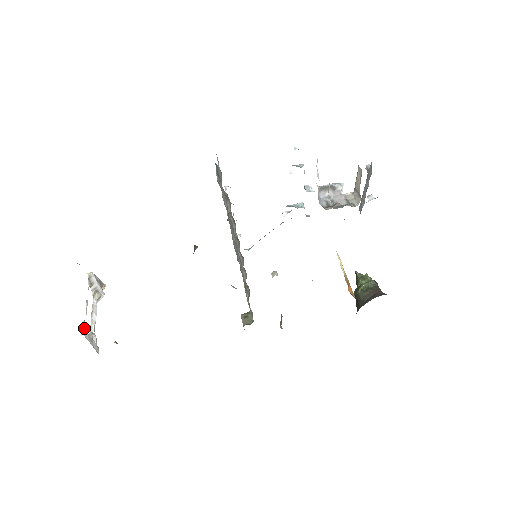
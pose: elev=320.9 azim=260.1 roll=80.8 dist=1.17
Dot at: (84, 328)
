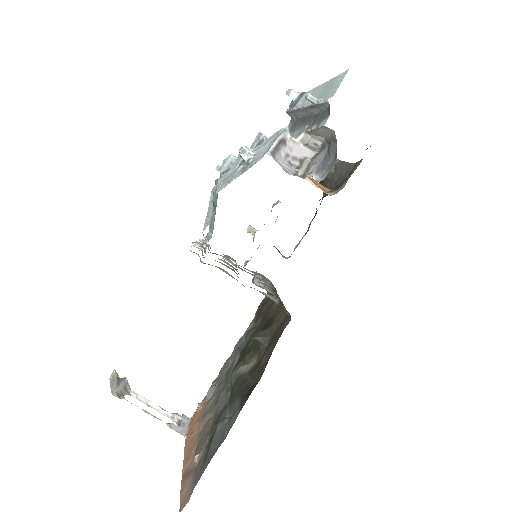
Dot at: (176, 430)
